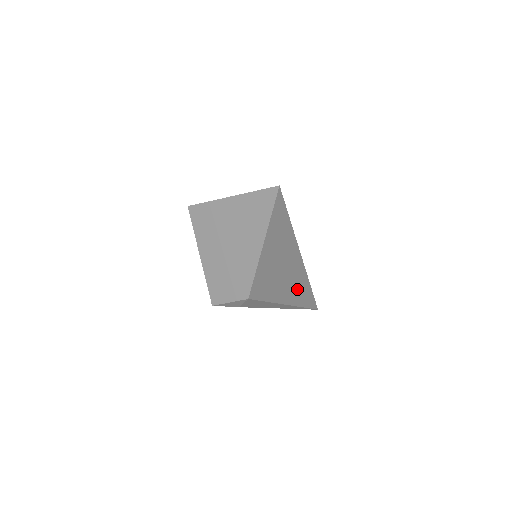
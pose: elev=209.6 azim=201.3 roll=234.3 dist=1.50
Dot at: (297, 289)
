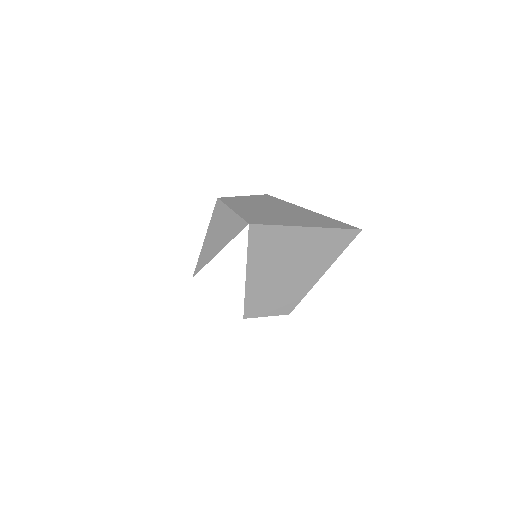
Dot at: occluded
